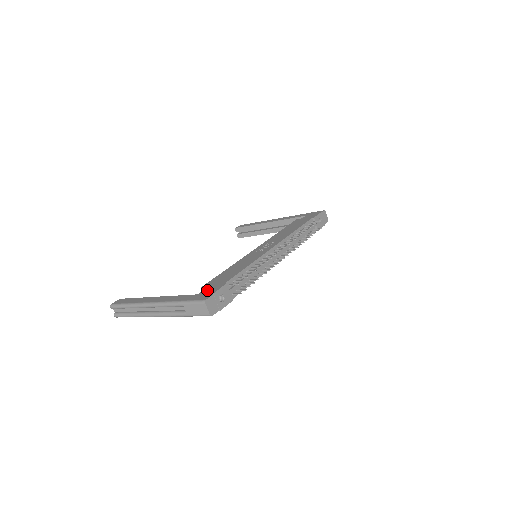
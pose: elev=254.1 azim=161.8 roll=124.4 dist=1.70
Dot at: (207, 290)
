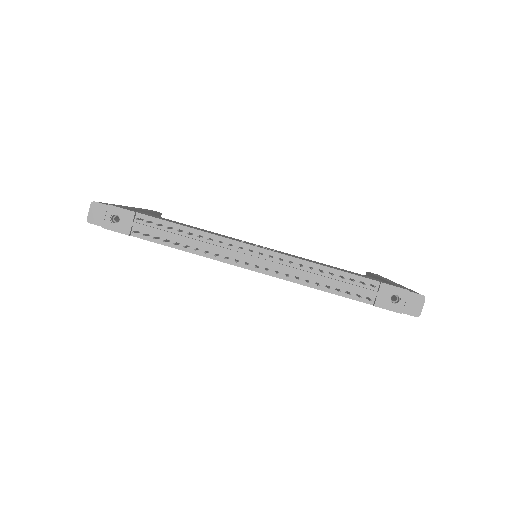
Dot at: occluded
